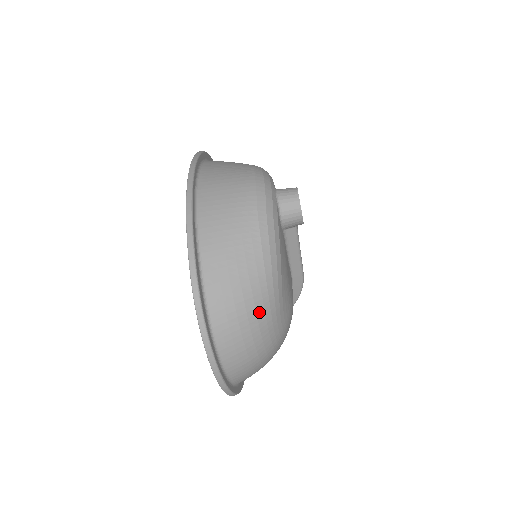
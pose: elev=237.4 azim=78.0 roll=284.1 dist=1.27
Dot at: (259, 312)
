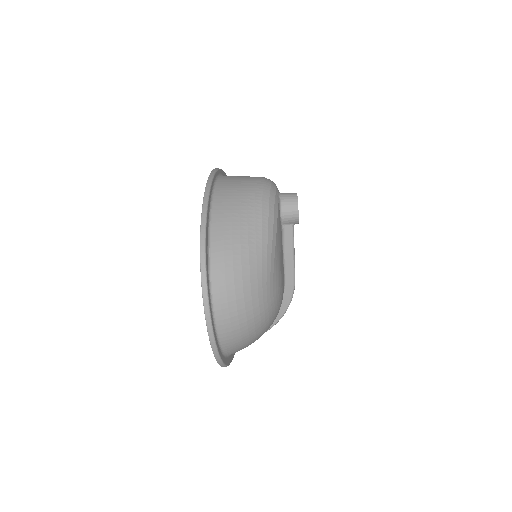
Dot at: (252, 269)
